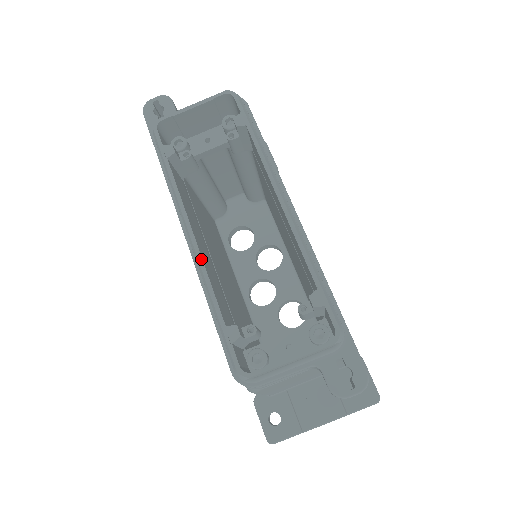
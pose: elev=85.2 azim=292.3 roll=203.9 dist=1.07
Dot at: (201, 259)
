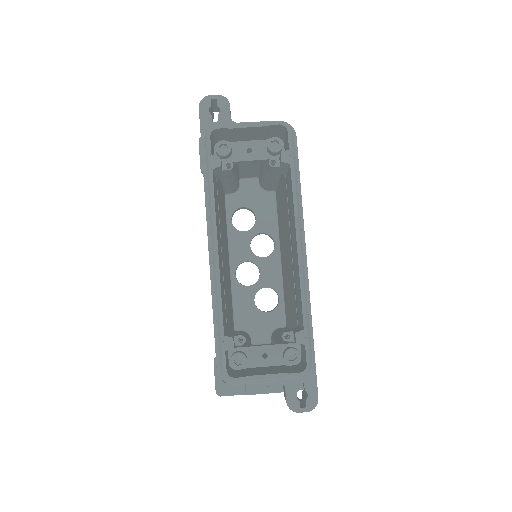
Dot at: (219, 274)
